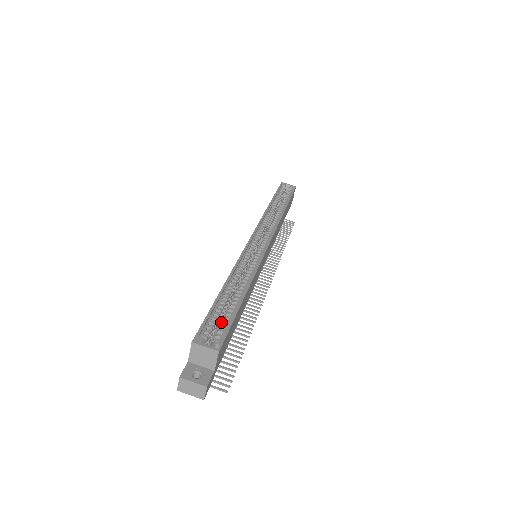
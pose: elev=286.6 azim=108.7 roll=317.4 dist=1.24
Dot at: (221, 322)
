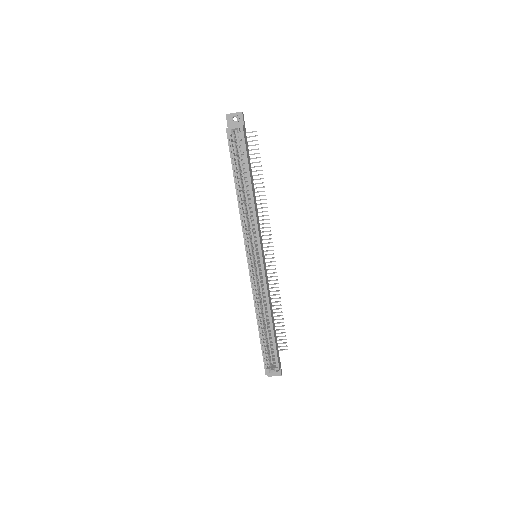
Dot at: (267, 336)
